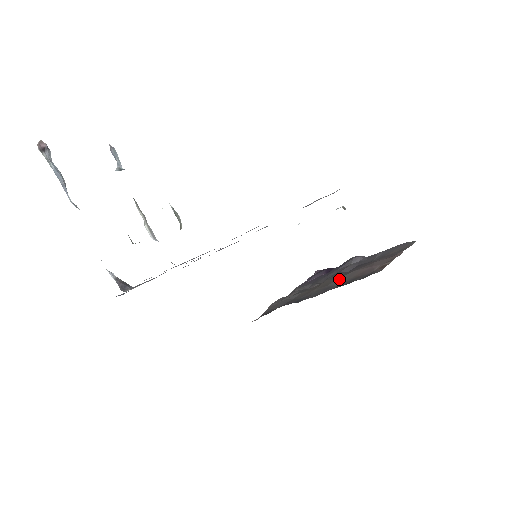
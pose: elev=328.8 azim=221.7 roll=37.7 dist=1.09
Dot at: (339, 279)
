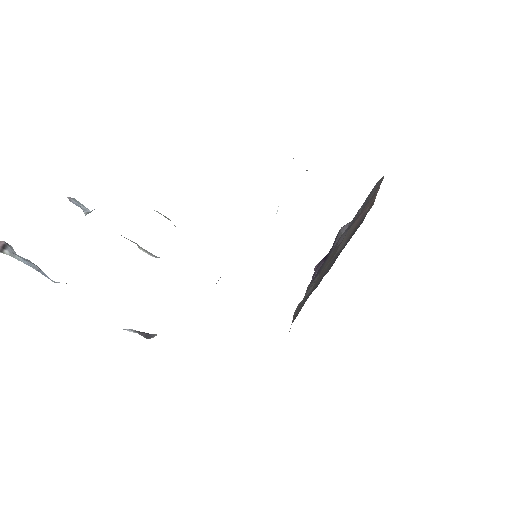
Dot at: (341, 243)
